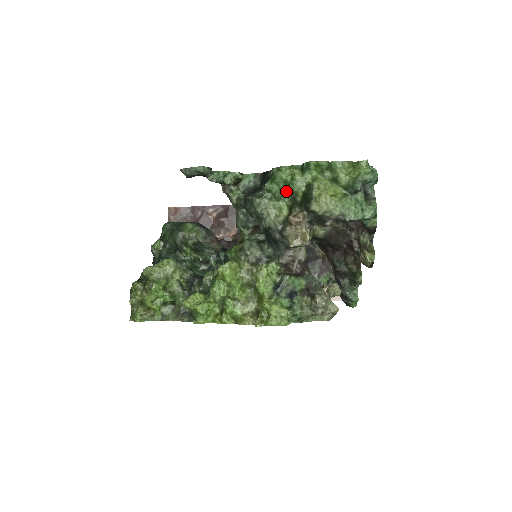
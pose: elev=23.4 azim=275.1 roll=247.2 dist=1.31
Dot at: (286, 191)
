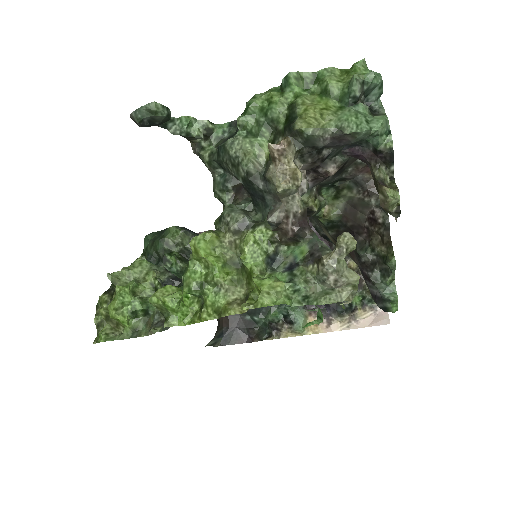
Dot at: (264, 122)
